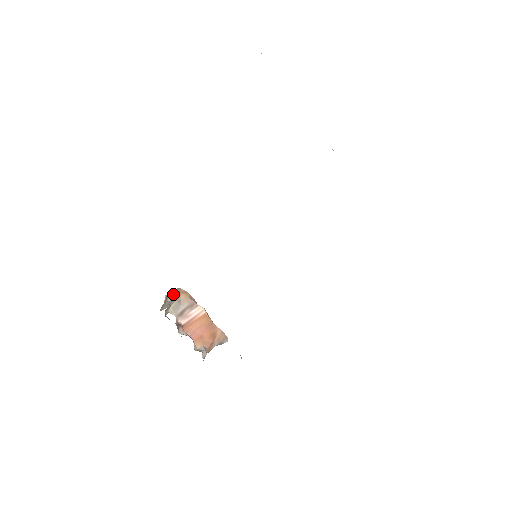
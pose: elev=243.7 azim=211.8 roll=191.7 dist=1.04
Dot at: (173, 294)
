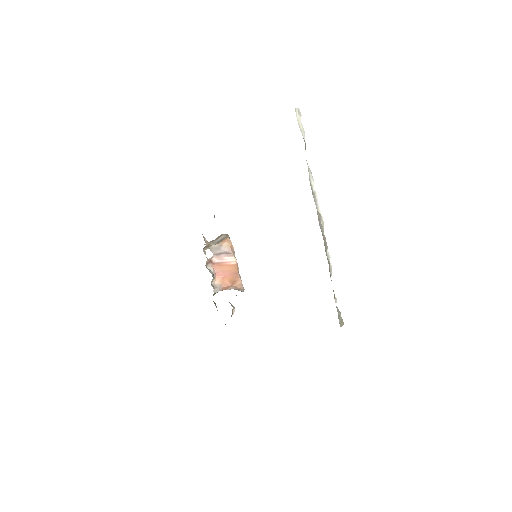
Dot at: (223, 237)
